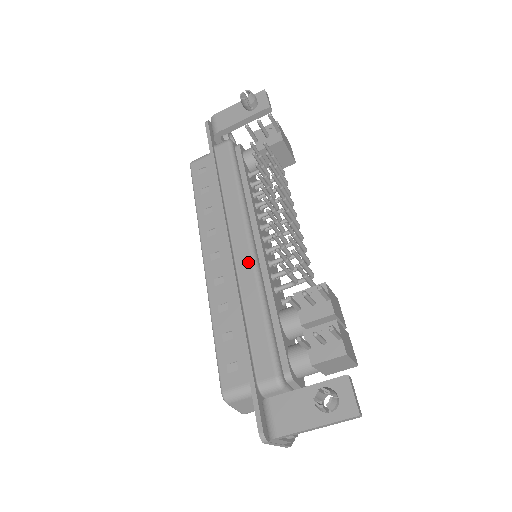
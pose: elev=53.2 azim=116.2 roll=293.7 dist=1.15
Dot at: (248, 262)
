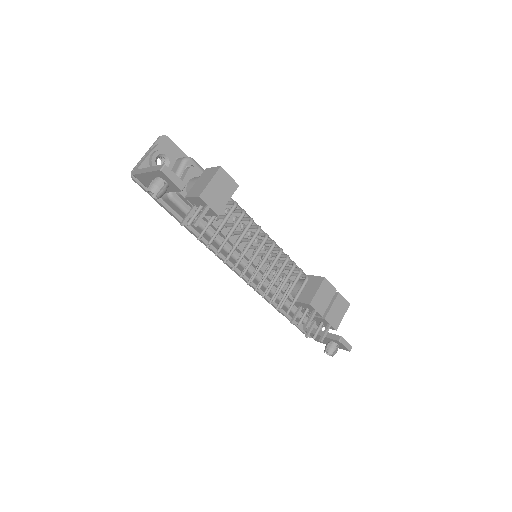
Dot at: (255, 280)
